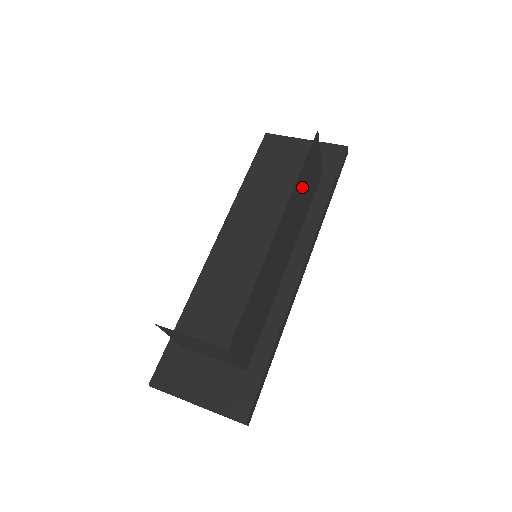
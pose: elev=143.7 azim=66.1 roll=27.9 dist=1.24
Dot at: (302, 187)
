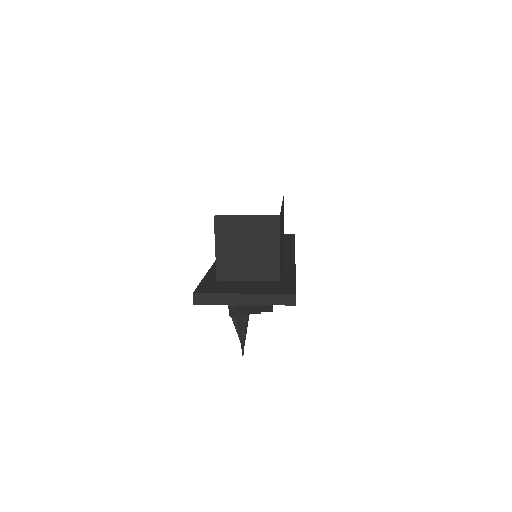
Dot at: occluded
